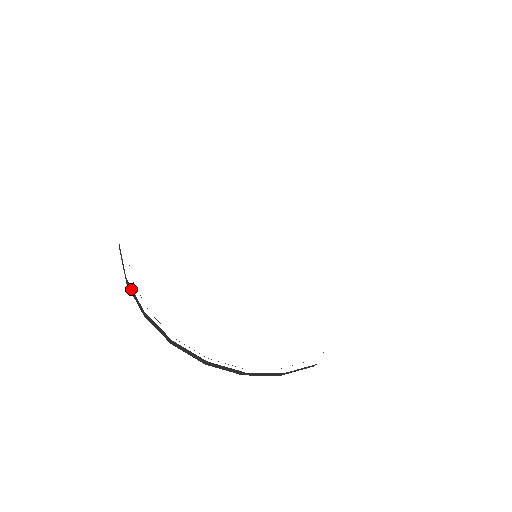
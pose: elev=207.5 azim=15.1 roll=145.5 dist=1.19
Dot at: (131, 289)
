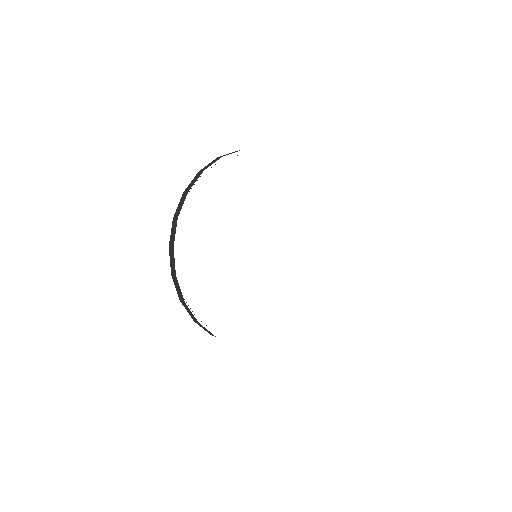
Dot at: (202, 326)
